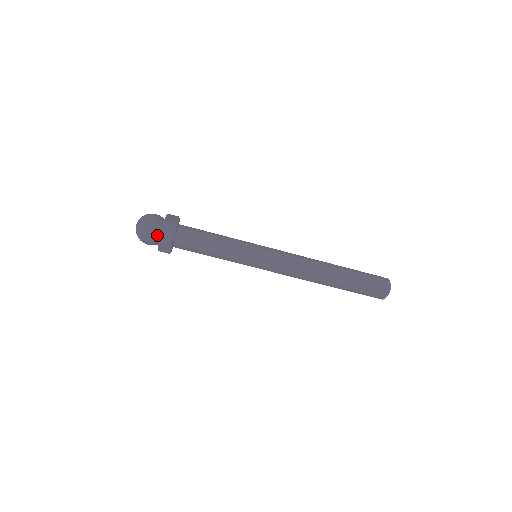
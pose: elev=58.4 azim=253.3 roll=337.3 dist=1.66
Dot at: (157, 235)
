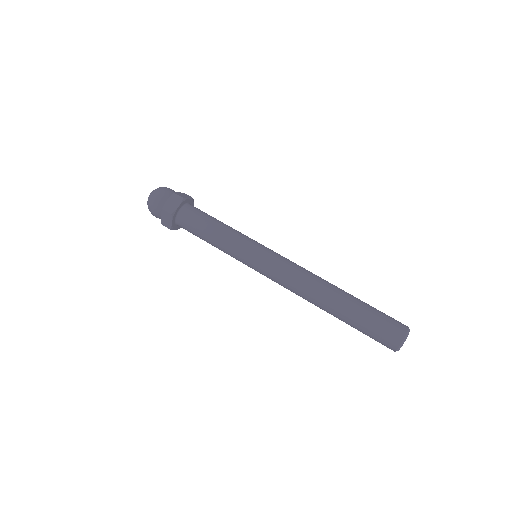
Dot at: occluded
